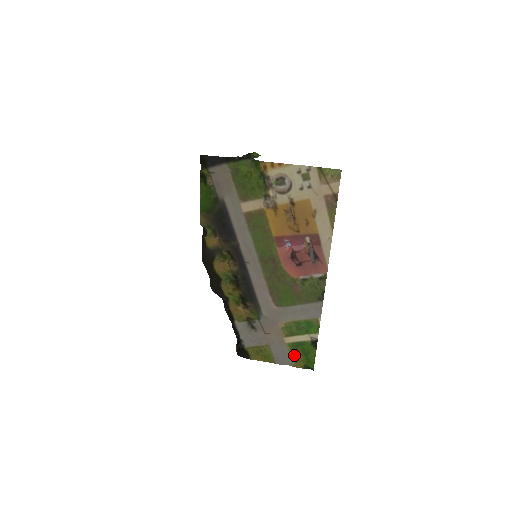
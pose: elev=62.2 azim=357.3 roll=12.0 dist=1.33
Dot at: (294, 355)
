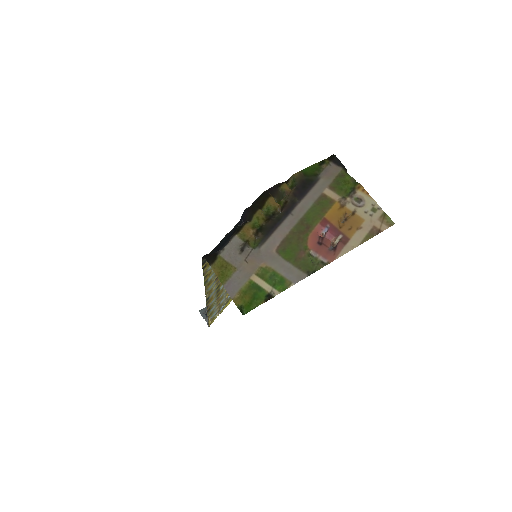
Dot at: (244, 292)
